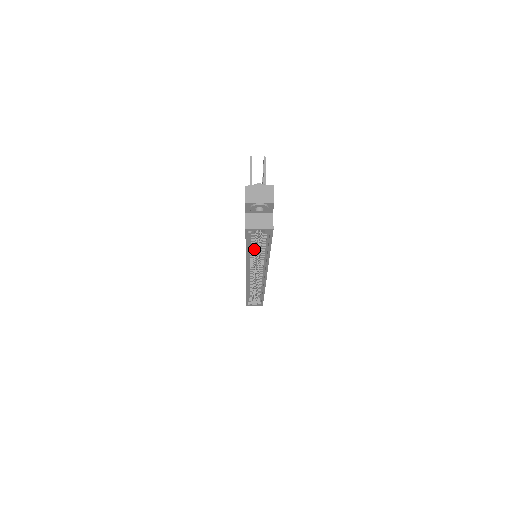
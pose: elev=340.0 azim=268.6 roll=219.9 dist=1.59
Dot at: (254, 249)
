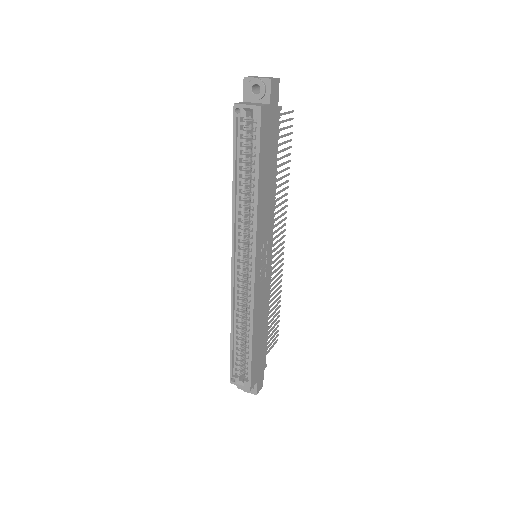
Dot at: (244, 178)
